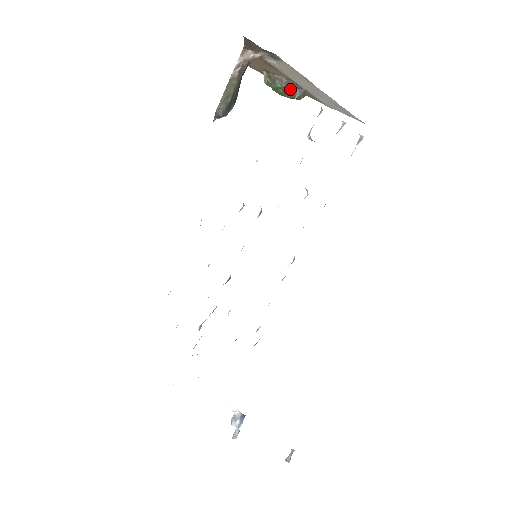
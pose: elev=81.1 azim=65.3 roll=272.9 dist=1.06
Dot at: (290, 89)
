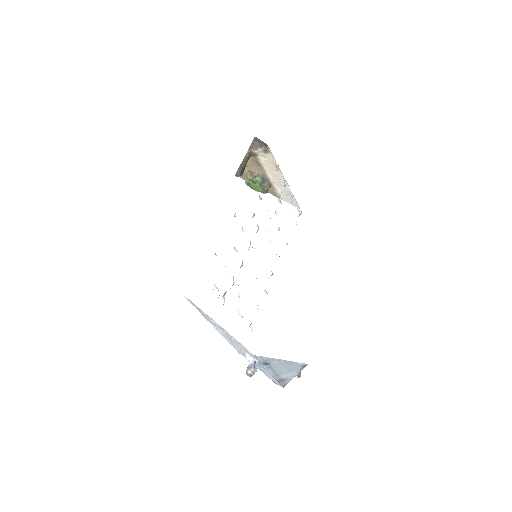
Dot at: (263, 182)
